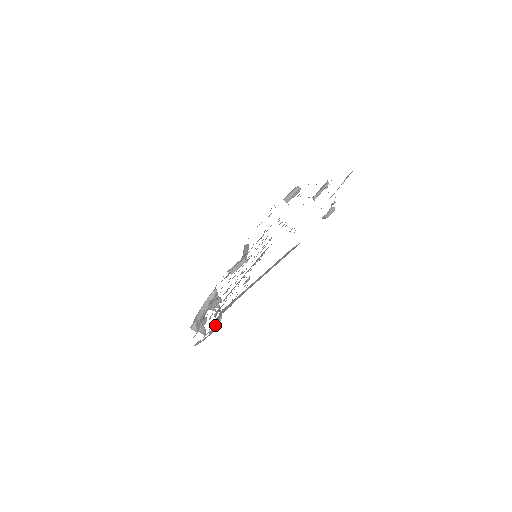
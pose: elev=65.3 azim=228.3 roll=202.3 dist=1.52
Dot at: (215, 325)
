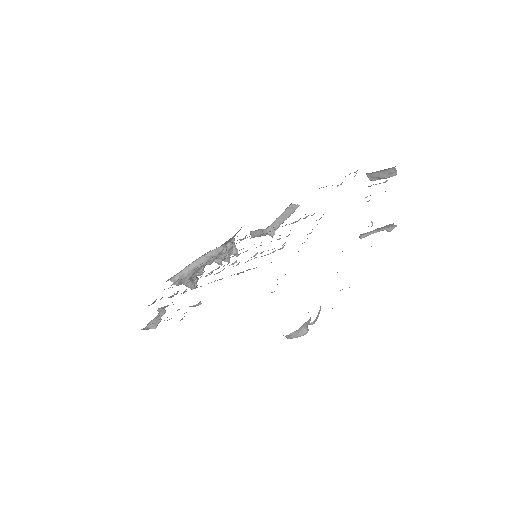
Dot at: (143, 329)
